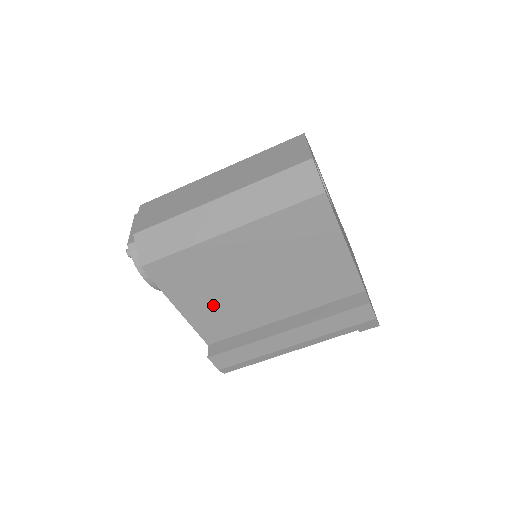
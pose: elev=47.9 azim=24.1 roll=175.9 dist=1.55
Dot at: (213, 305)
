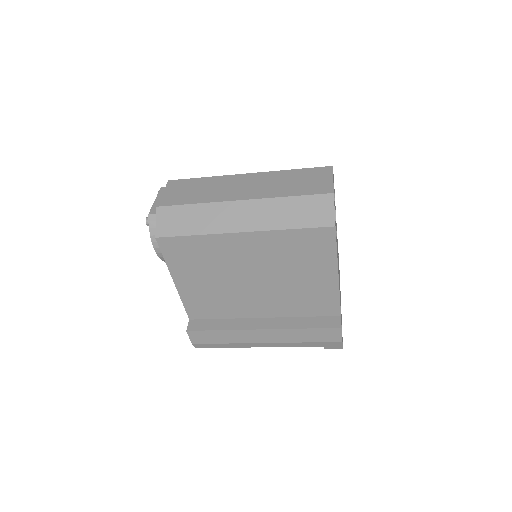
Dot at: (206, 288)
